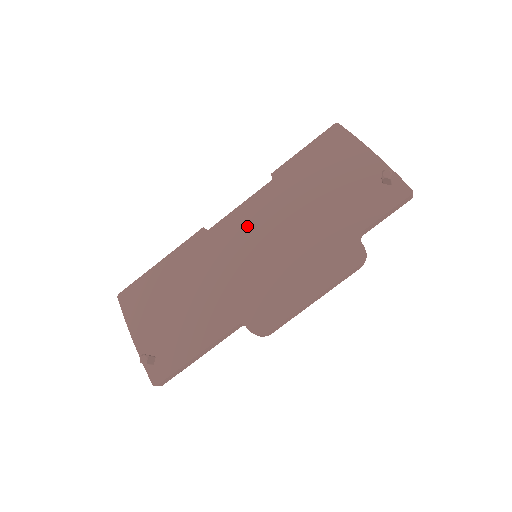
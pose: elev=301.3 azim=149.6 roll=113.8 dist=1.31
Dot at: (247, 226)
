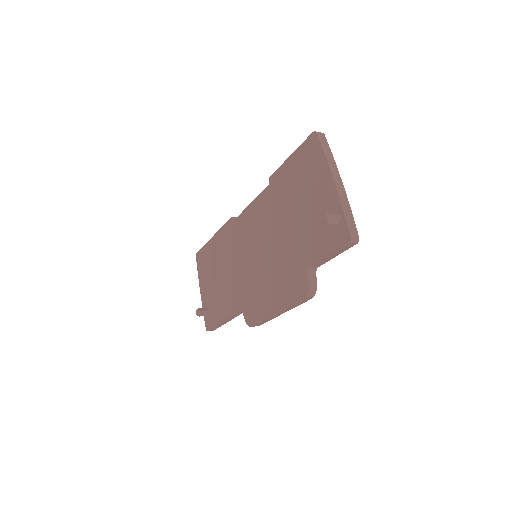
Dot at: (251, 227)
